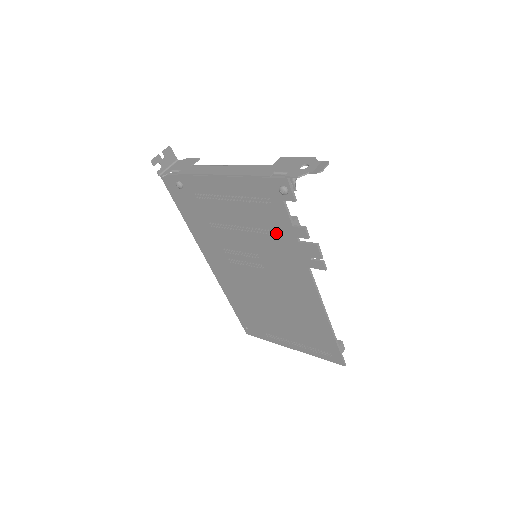
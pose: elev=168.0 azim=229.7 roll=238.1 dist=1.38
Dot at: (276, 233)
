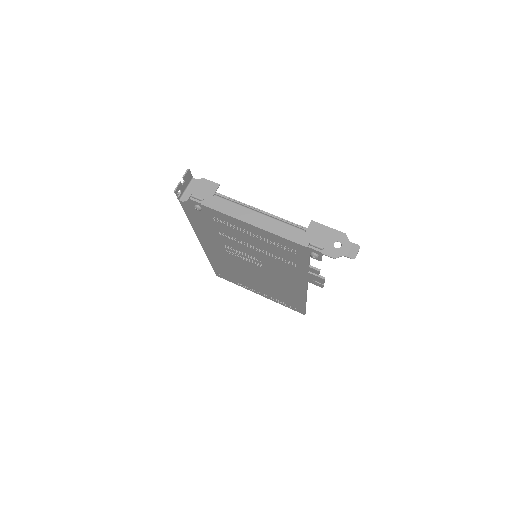
Dot at: (289, 262)
